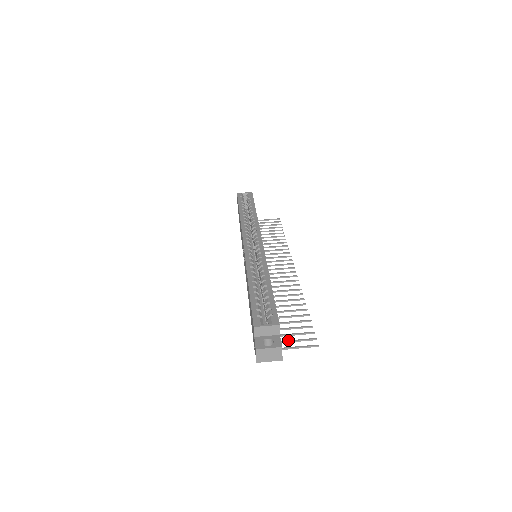
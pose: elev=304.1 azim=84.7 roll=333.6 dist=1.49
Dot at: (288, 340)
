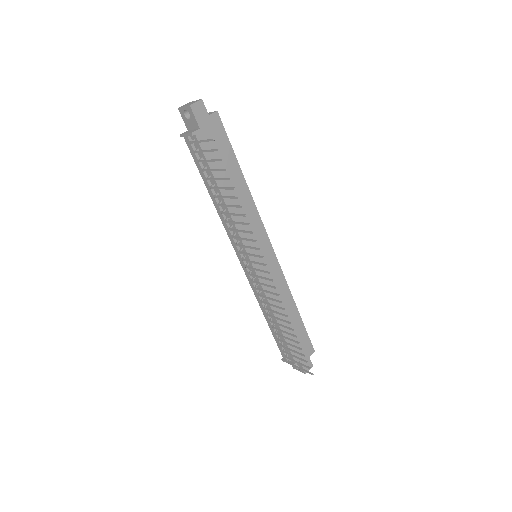
Dot at: occluded
